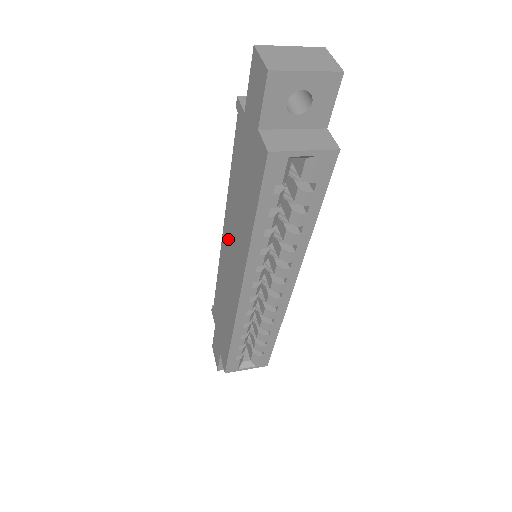
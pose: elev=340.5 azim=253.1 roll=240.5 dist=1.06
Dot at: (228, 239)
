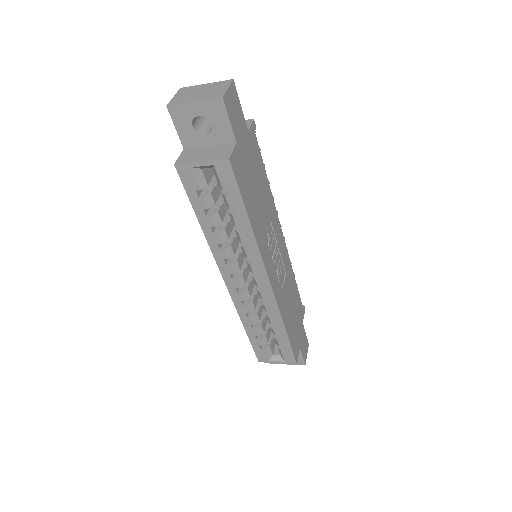
Dot at: occluded
